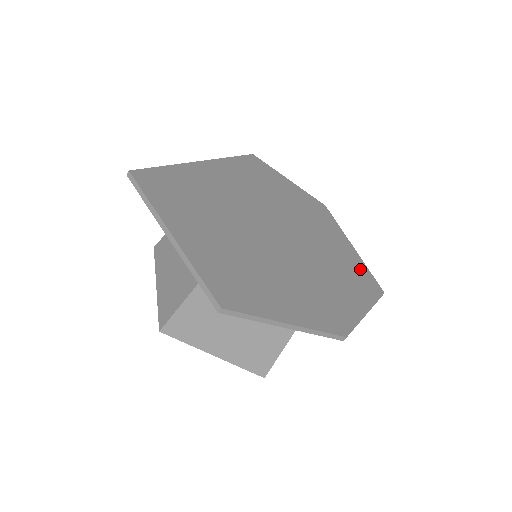
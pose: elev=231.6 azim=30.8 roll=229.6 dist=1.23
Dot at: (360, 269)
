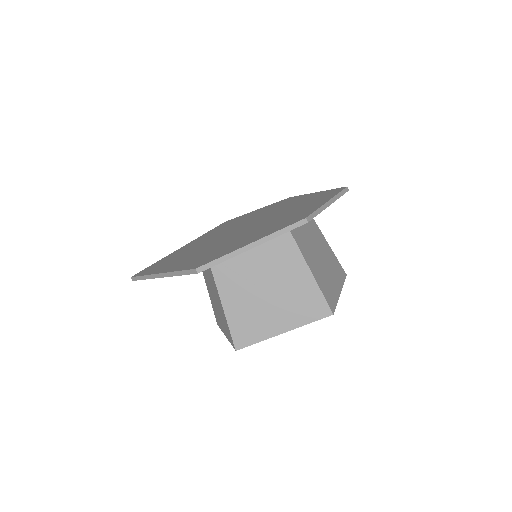
Dot at: (322, 194)
